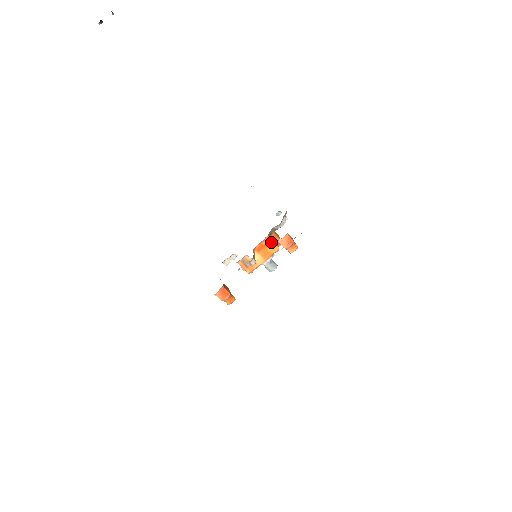
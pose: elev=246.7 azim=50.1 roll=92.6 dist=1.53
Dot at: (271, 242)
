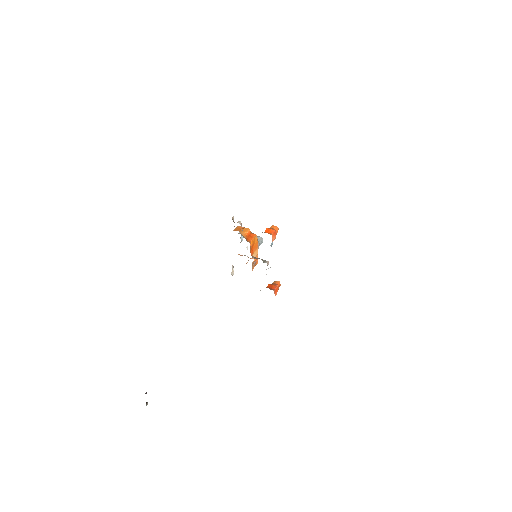
Dot at: (252, 241)
